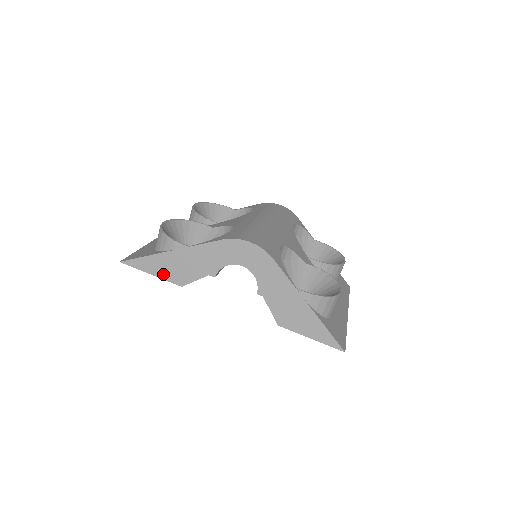
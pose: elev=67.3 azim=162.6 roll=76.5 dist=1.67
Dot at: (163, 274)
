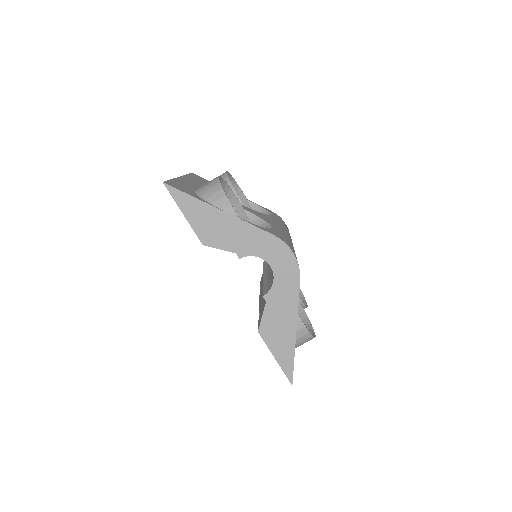
Dot at: (195, 223)
